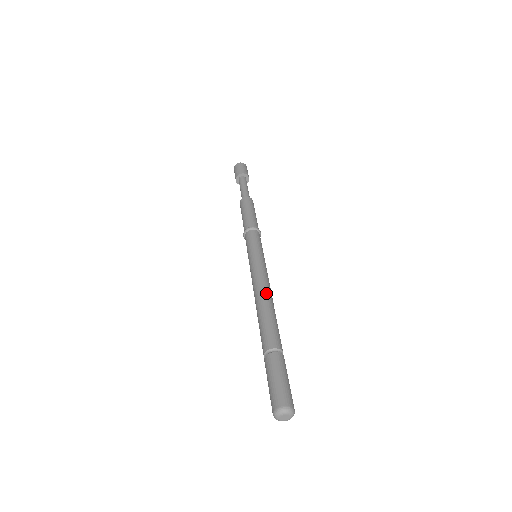
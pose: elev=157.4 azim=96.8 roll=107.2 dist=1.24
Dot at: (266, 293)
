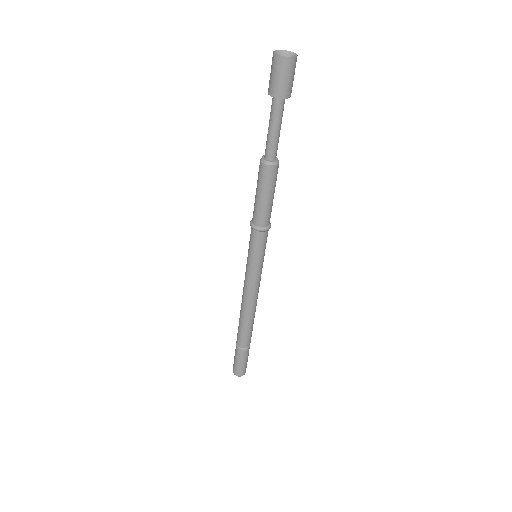
Dot at: (249, 308)
